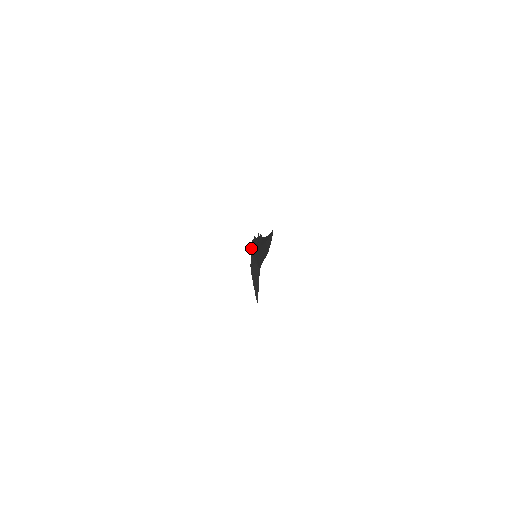
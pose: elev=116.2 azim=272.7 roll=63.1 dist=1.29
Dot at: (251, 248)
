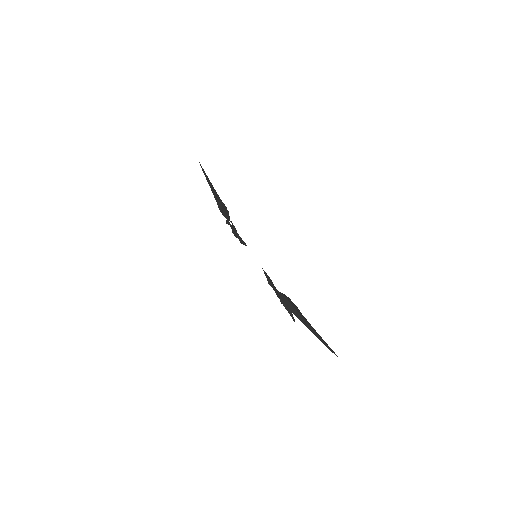
Dot at: (289, 309)
